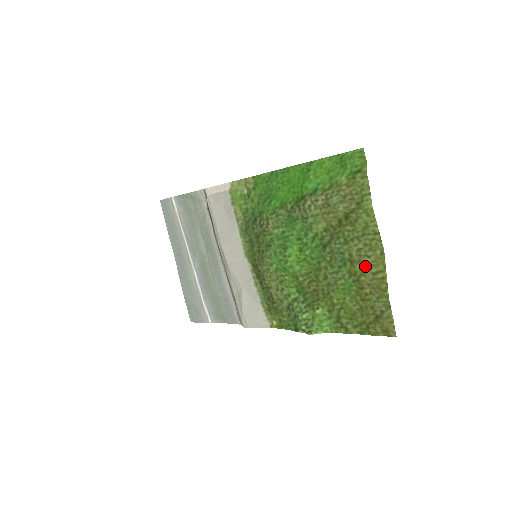
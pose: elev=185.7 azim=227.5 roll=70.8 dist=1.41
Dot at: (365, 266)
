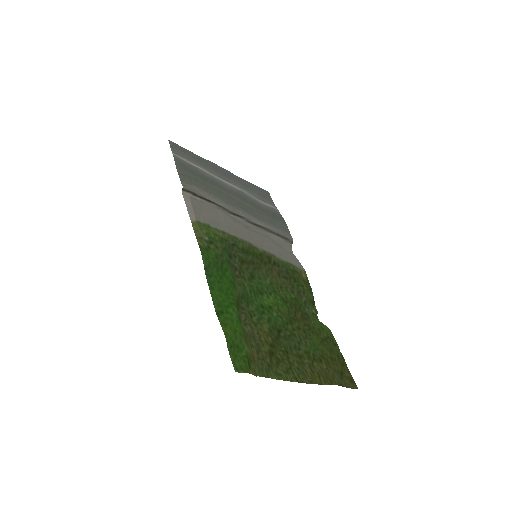
Dot at: (309, 368)
